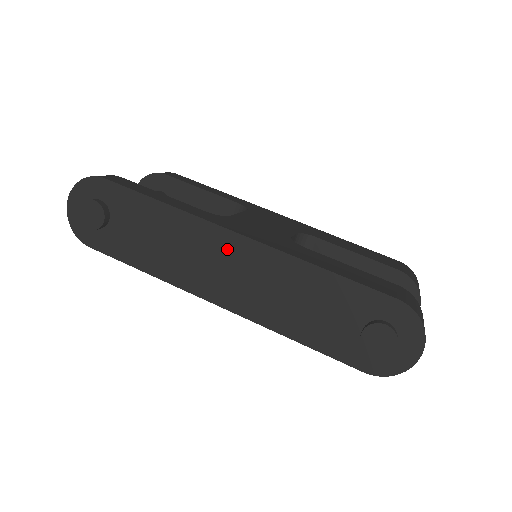
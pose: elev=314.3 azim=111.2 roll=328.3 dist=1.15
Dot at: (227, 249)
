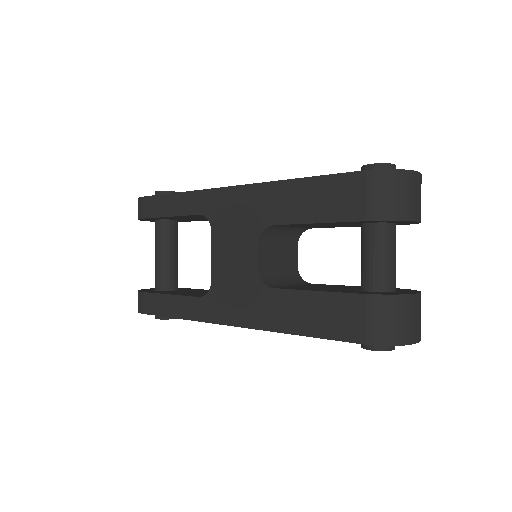
Dot at: occluded
